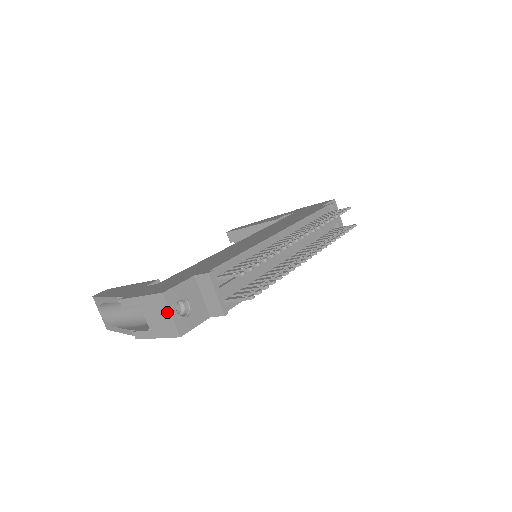
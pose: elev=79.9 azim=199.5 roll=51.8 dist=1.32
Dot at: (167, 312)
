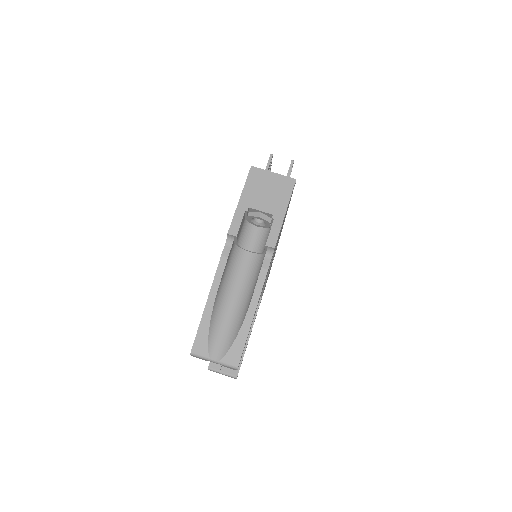
Dot at: (269, 175)
